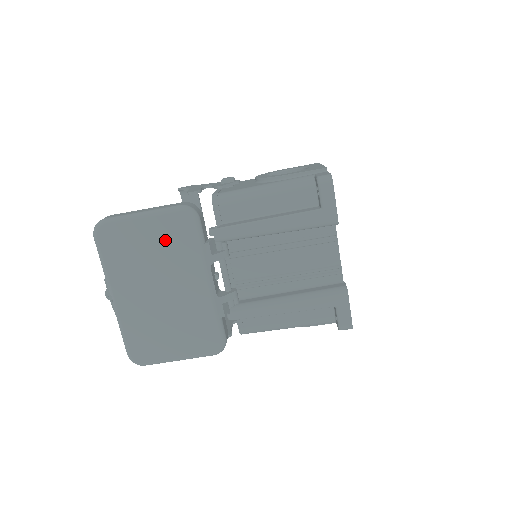
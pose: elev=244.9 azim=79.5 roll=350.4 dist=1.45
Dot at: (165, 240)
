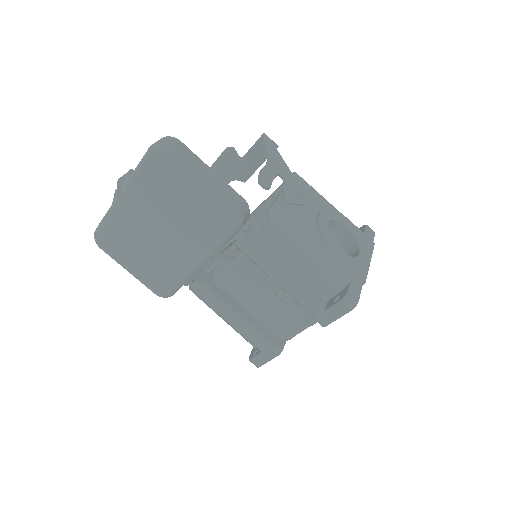
Dot at: (199, 213)
